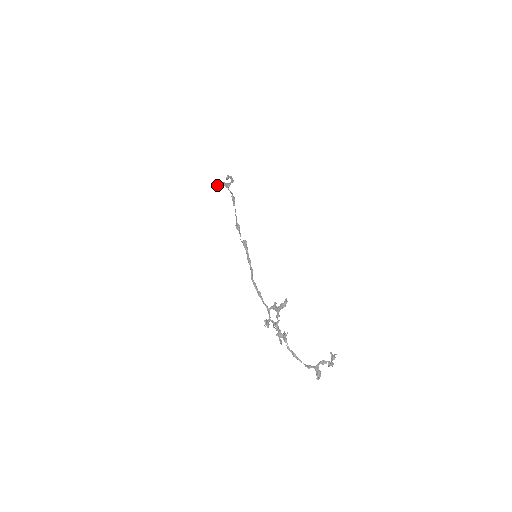
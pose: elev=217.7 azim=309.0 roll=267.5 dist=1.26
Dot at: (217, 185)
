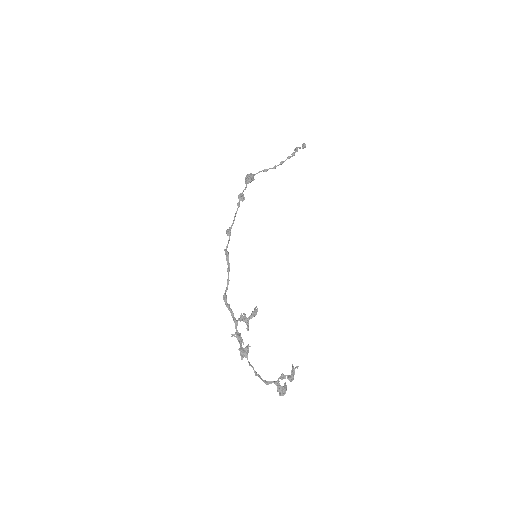
Dot at: (245, 181)
